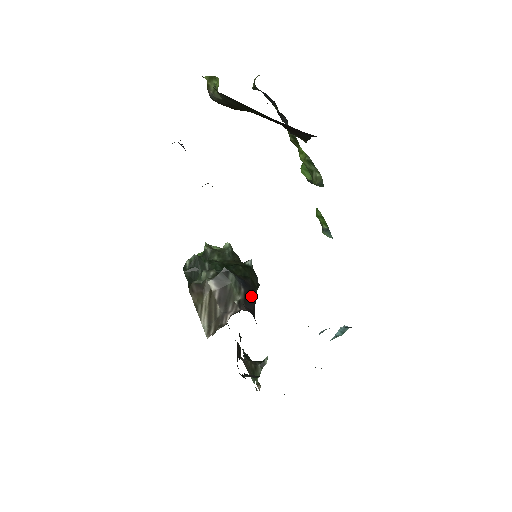
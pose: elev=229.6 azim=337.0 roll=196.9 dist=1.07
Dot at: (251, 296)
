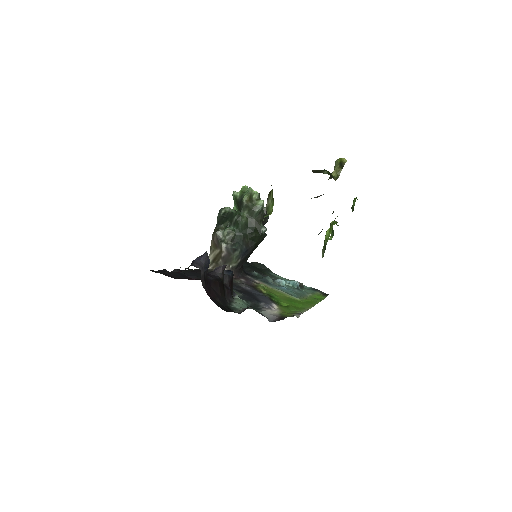
Dot at: (246, 259)
